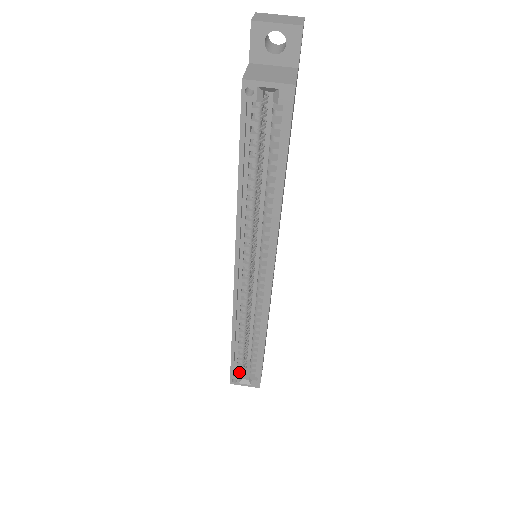
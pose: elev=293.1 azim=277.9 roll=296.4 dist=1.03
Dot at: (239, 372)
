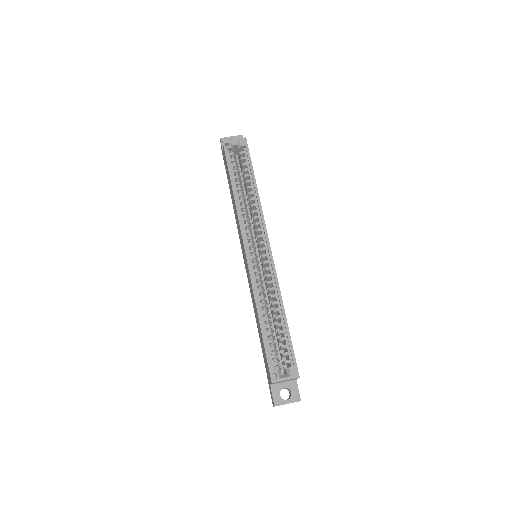
Dot at: (276, 368)
